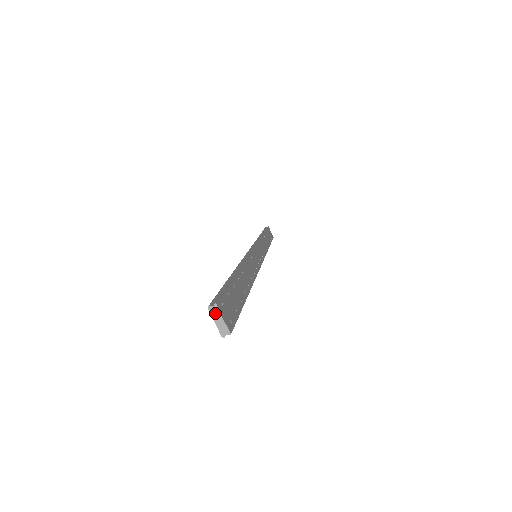
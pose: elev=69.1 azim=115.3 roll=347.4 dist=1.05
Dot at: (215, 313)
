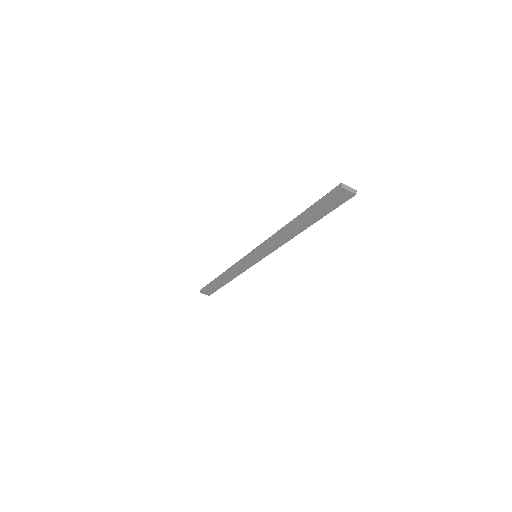
Dot at: (345, 187)
